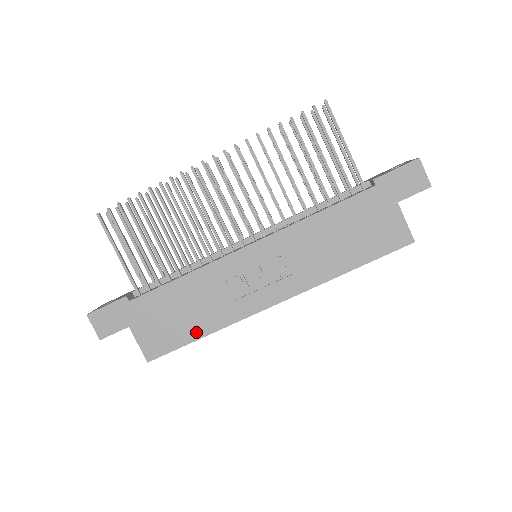
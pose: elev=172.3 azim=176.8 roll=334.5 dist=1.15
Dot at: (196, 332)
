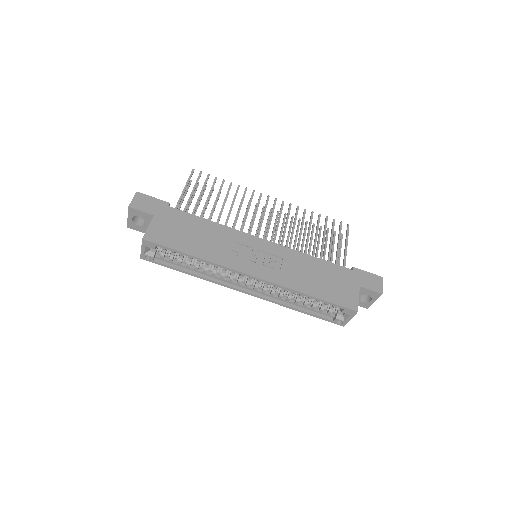
Dot at: (190, 250)
